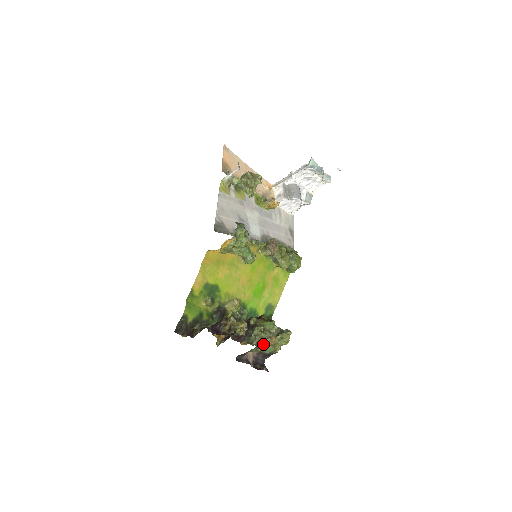
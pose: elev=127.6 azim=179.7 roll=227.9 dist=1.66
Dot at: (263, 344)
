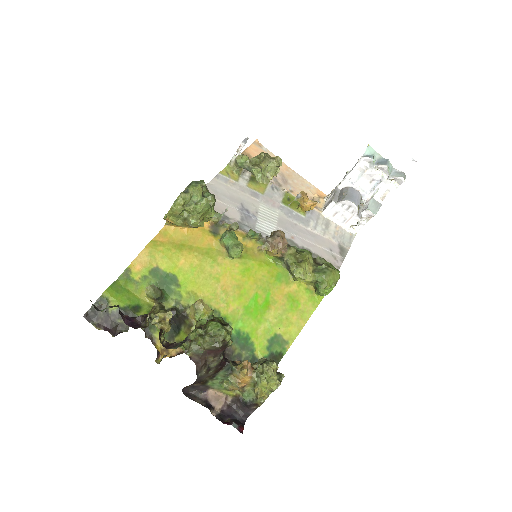
Dot at: (230, 376)
